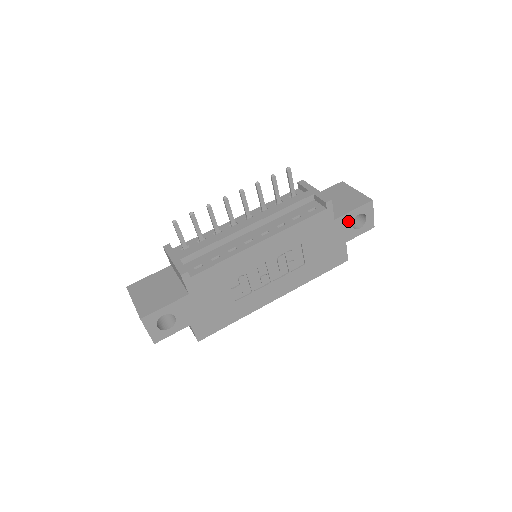
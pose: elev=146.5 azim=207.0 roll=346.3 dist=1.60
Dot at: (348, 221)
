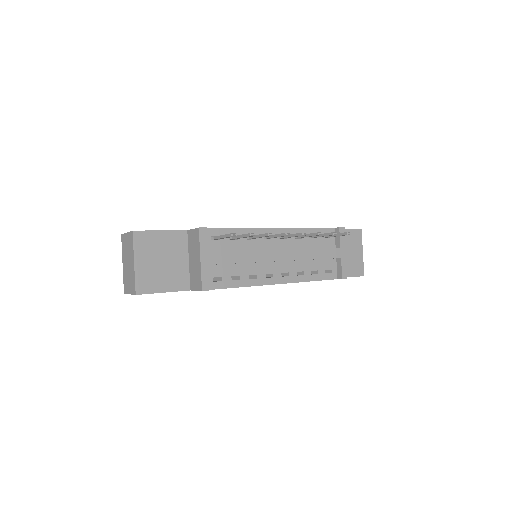
Dot at: occluded
